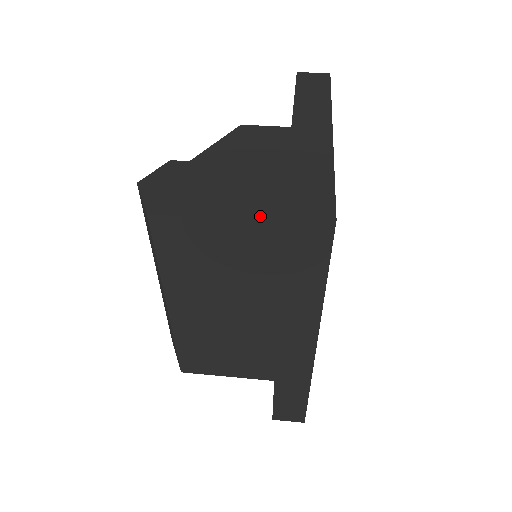
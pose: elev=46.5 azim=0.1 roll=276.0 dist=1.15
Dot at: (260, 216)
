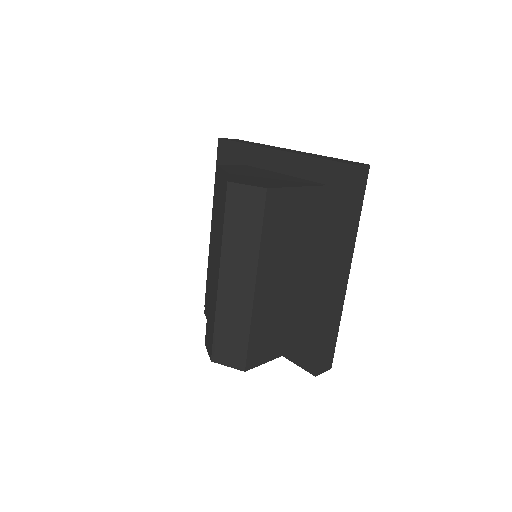
Dot at: (315, 184)
